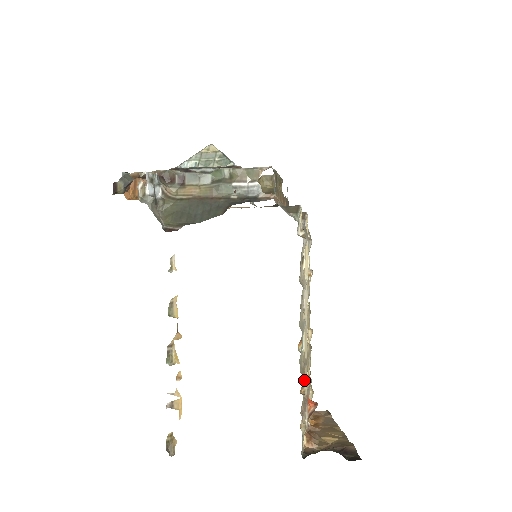
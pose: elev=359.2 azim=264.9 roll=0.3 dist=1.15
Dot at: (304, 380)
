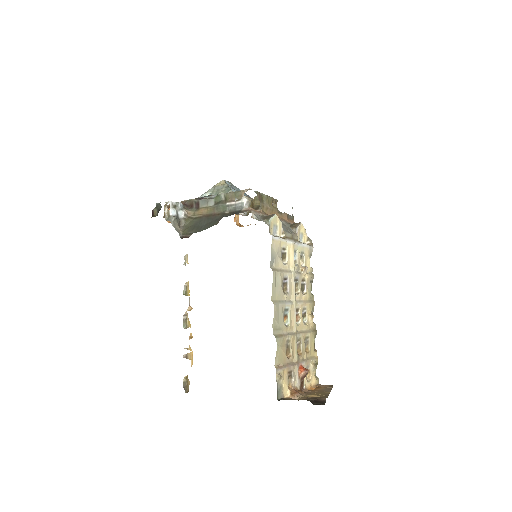
Dot at: (278, 341)
